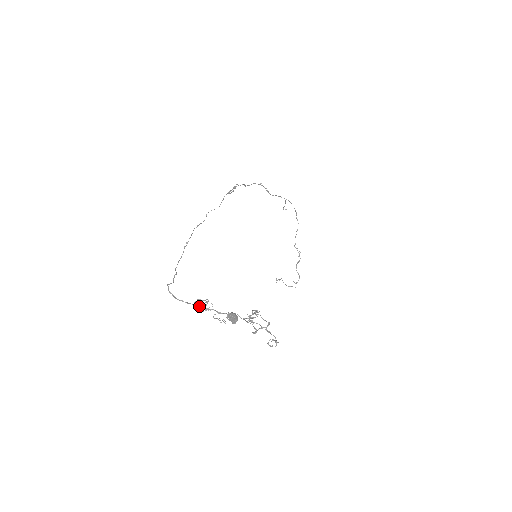
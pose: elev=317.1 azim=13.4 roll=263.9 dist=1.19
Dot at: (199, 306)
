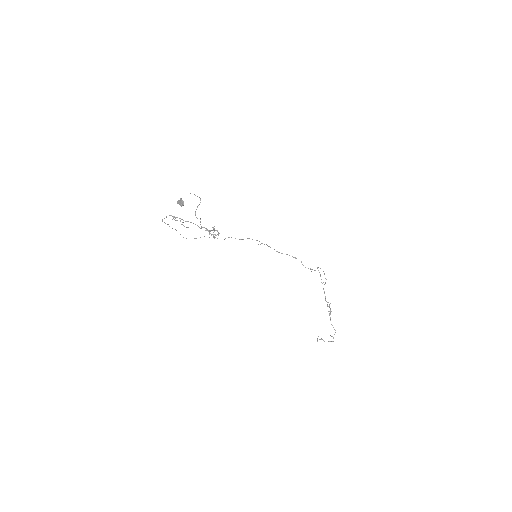
Dot at: (171, 215)
